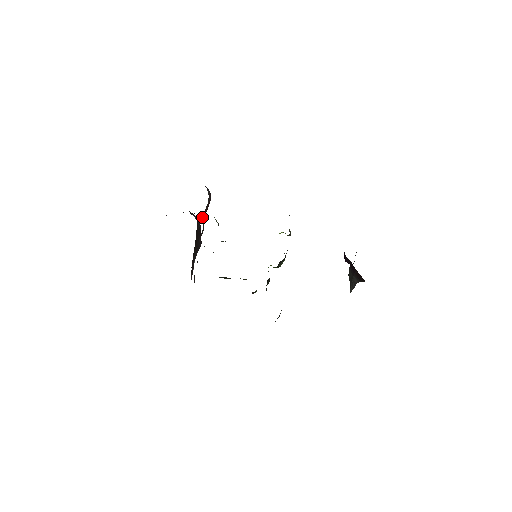
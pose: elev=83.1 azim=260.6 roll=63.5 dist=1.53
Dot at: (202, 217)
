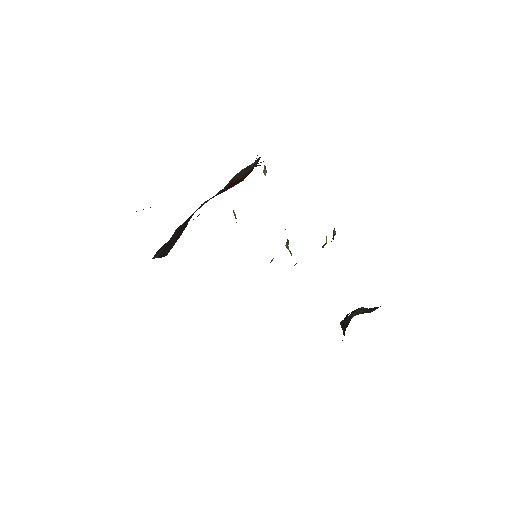
Dot at: (233, 177)
